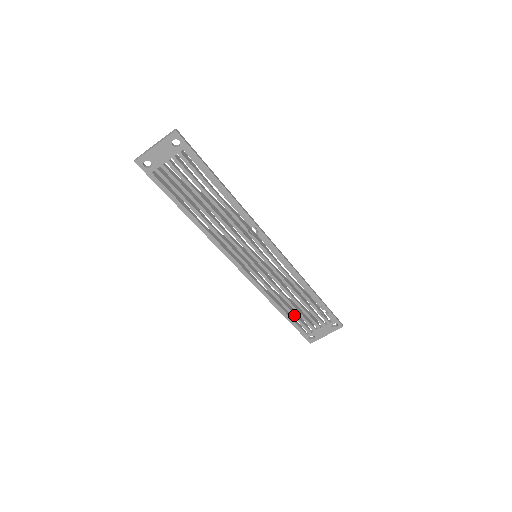
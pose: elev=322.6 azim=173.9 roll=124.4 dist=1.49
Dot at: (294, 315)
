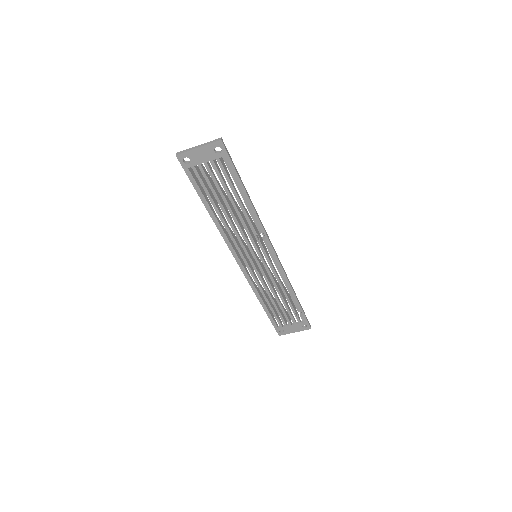
Dot at: (273, 310)
